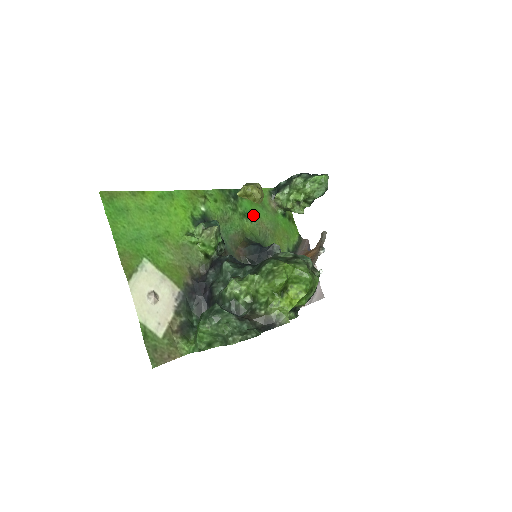
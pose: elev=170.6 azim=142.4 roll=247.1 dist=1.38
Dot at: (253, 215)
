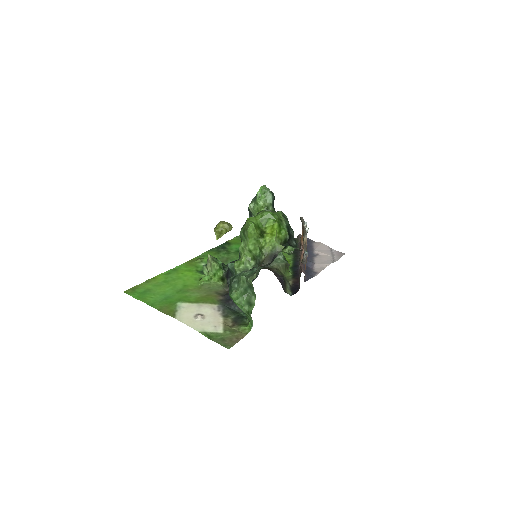
Dot at: occluded
